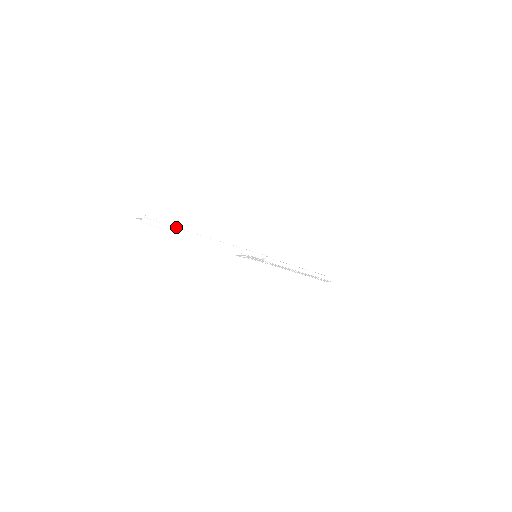
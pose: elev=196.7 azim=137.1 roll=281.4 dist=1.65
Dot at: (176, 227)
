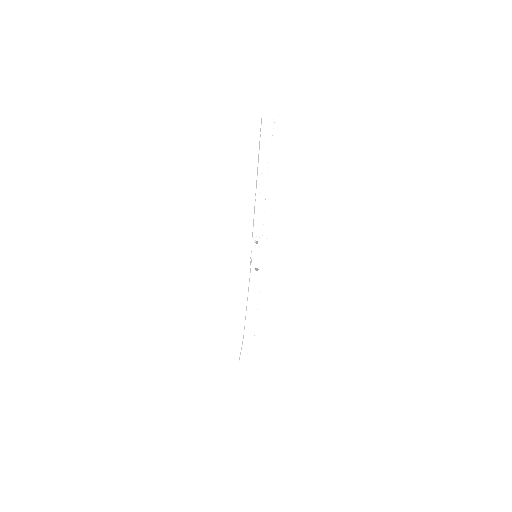
Dot at: (259, 161)
